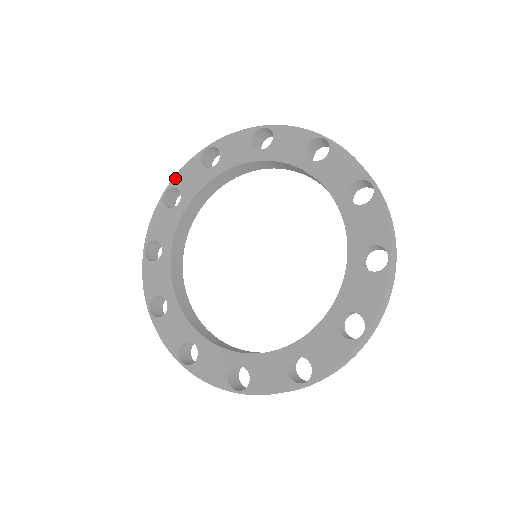
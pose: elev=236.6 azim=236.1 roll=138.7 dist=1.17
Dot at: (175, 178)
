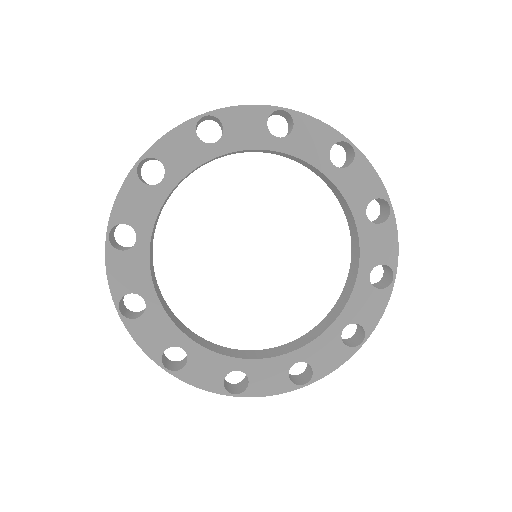
Dot at: (227, 110)
